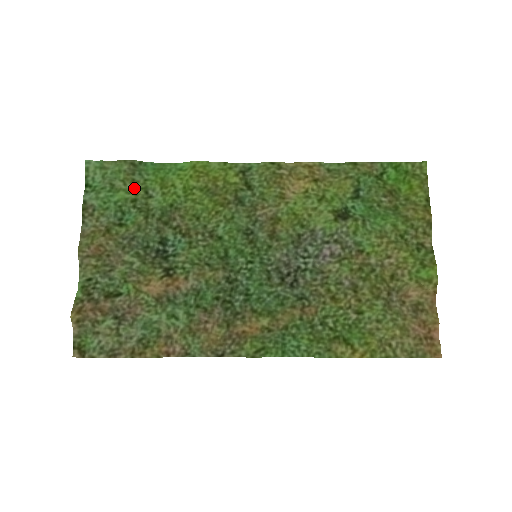
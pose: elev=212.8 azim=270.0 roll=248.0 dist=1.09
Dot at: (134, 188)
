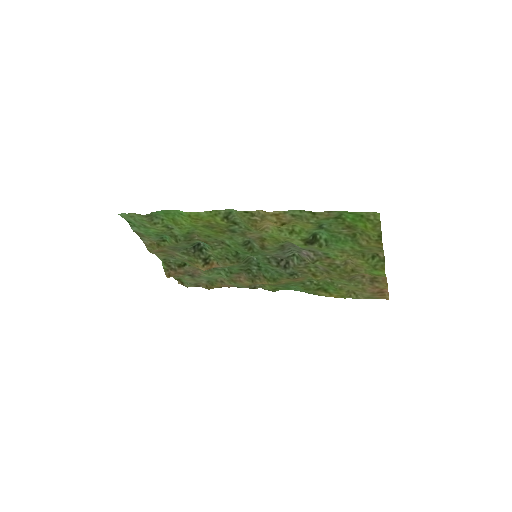
Dot at: (158, 228)
